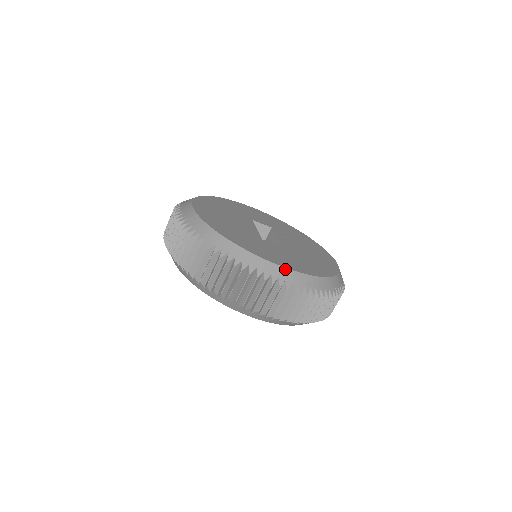
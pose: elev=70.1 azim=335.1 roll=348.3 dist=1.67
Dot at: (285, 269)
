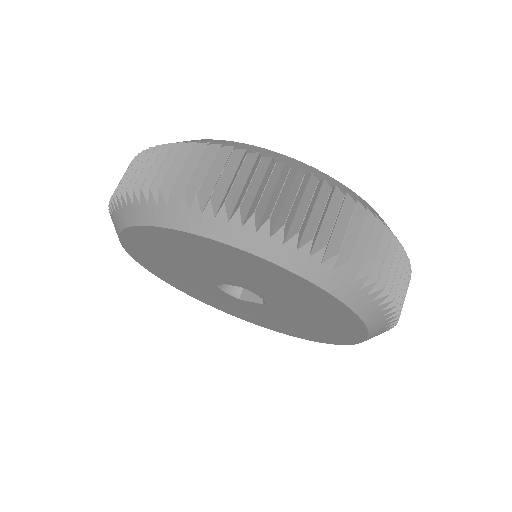
Dot at: occluded
